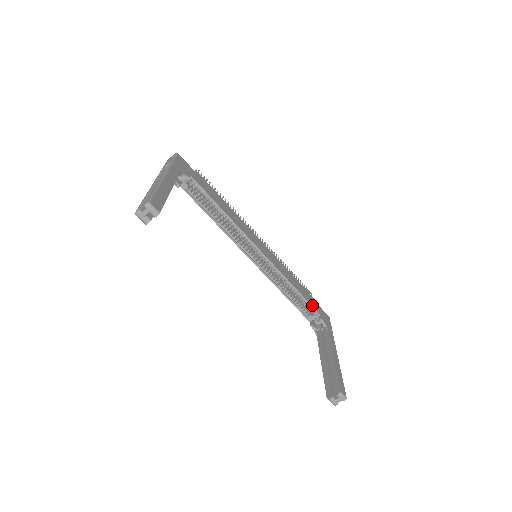
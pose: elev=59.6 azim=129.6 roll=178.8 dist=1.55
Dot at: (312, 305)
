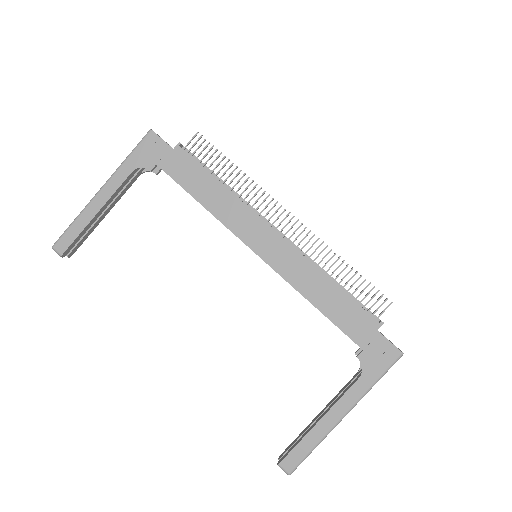
Dot at: (348, 333)
